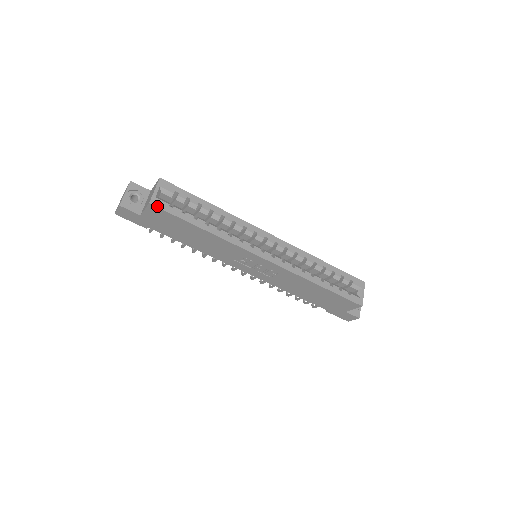
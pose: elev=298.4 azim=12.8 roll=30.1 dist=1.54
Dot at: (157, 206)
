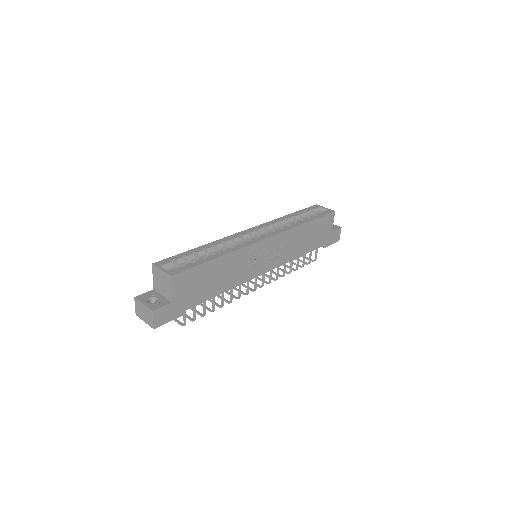
Dot at: (177, 273)
